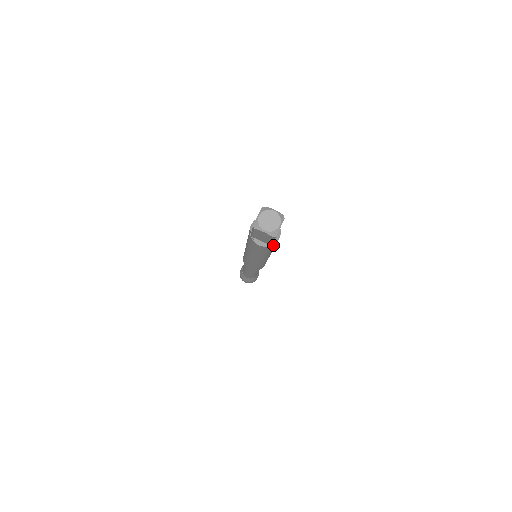
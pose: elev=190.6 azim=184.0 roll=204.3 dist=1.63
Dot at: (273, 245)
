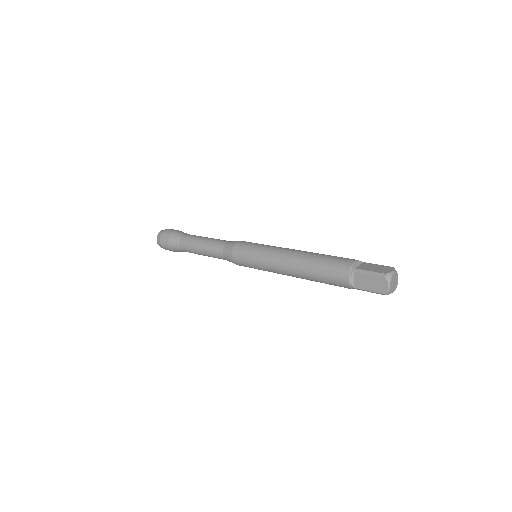
Dot at: occluded
